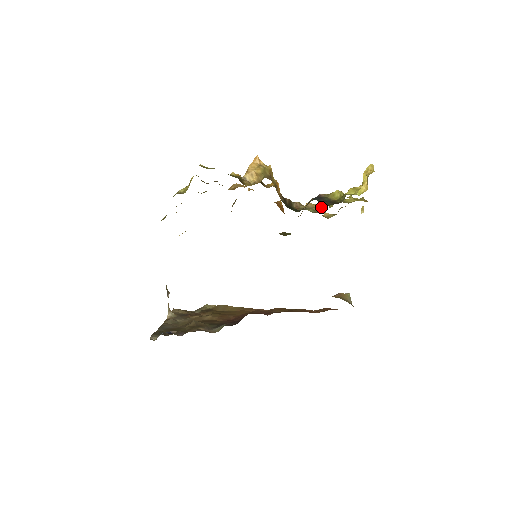
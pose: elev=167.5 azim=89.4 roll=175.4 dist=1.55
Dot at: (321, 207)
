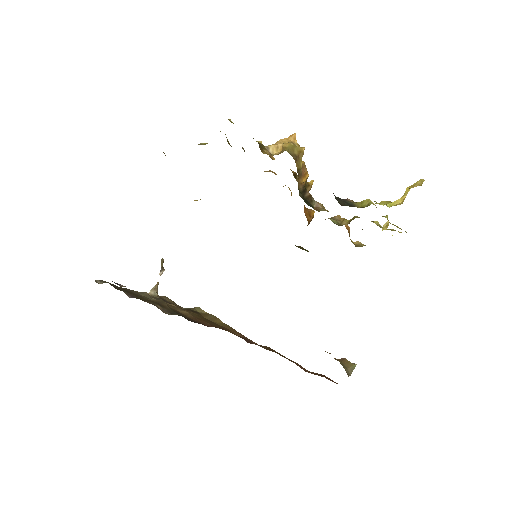
Dot at: (348, 222)
